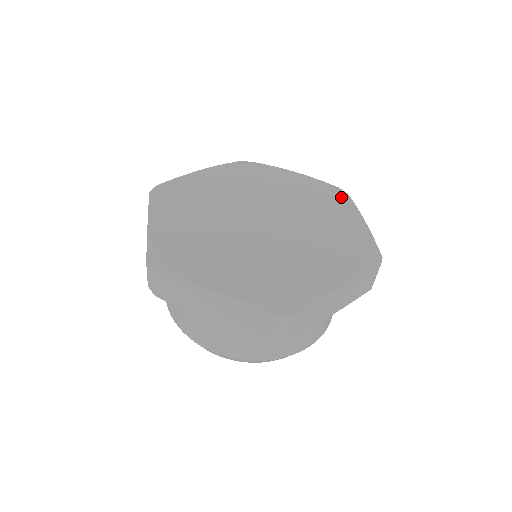
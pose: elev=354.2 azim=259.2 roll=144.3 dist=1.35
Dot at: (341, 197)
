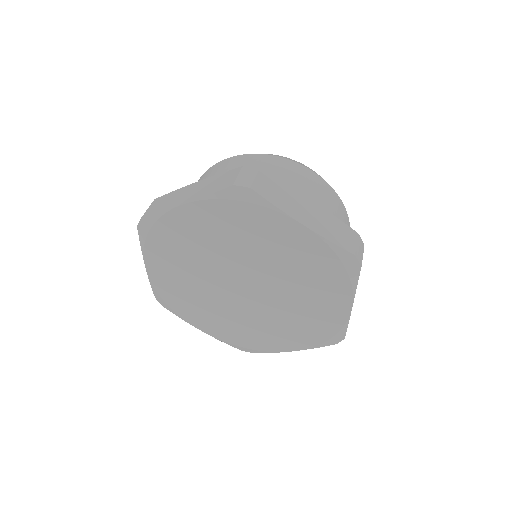
Dot at: (344, 277)
